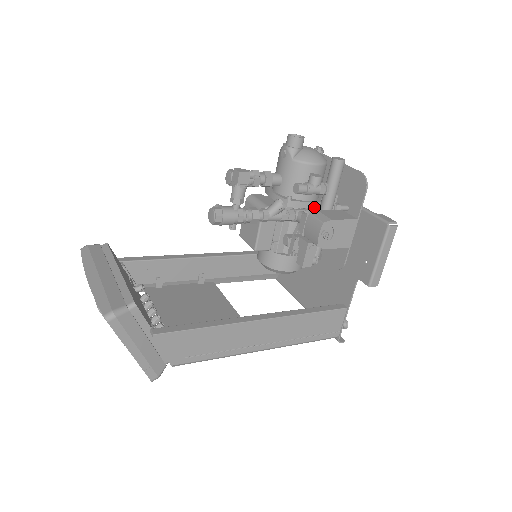
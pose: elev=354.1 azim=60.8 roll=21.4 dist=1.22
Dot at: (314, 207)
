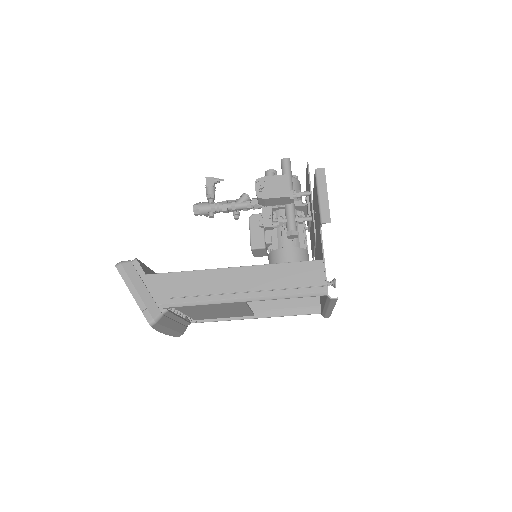
Dot at: occluded
